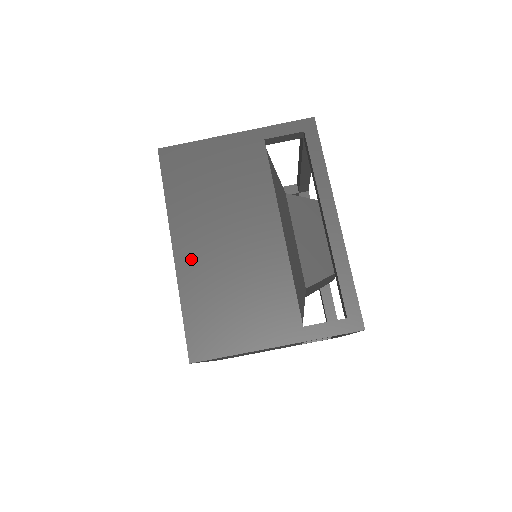
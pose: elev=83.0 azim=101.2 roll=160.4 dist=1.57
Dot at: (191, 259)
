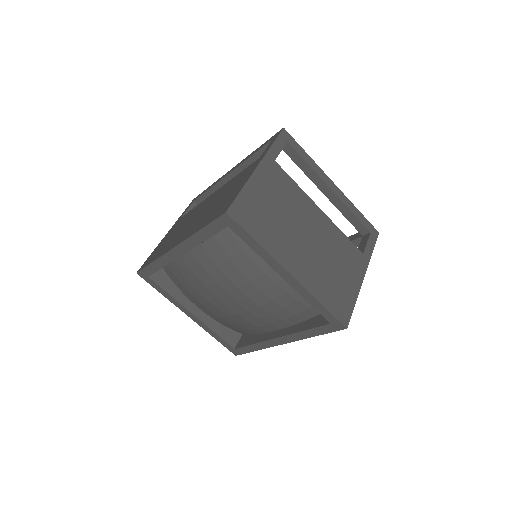
Dot at: (186, 234)
